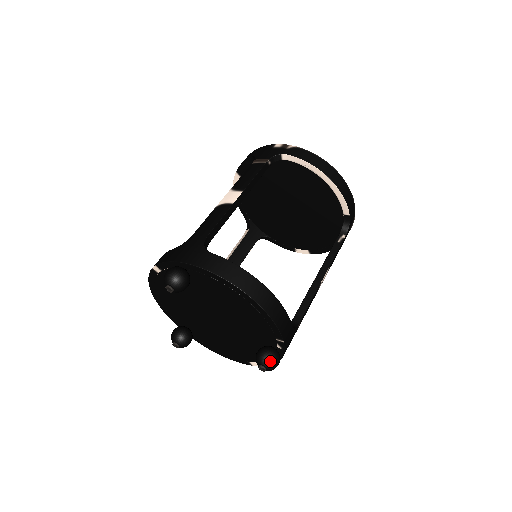
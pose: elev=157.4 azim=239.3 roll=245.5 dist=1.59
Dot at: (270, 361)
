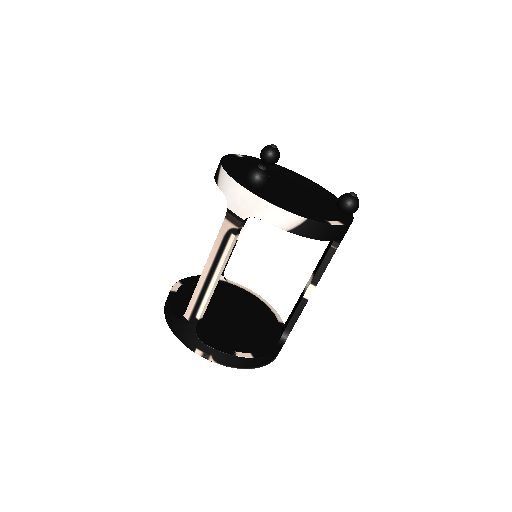
Dot at: occluded
